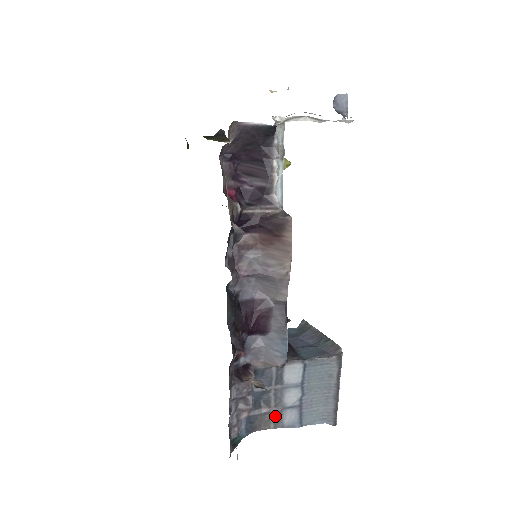
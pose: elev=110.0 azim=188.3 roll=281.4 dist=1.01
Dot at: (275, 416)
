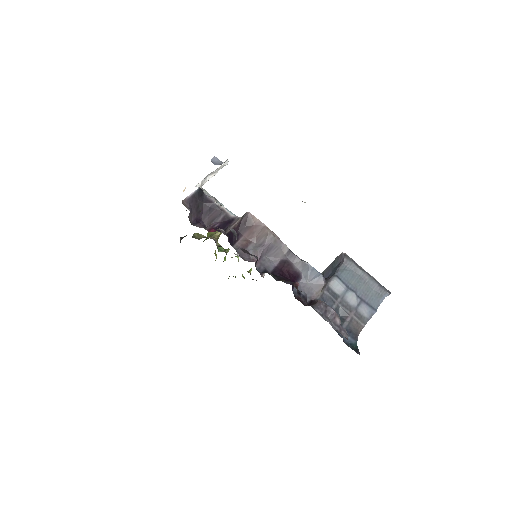
Dot at: (357, 317)
